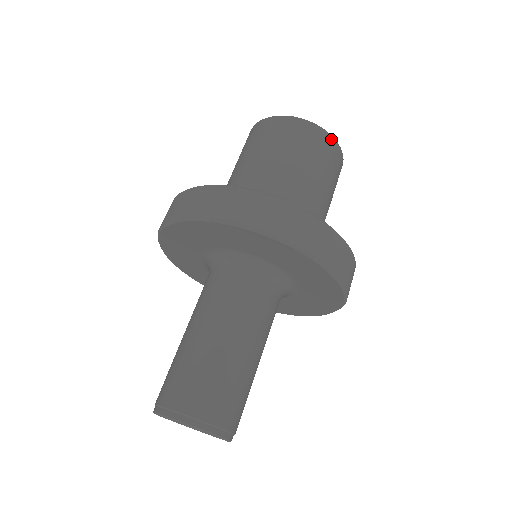
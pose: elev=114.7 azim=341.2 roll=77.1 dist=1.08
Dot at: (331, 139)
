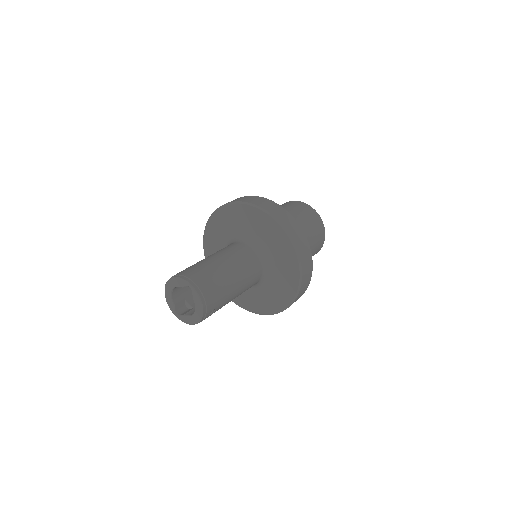
Dot at: (321, 221)
